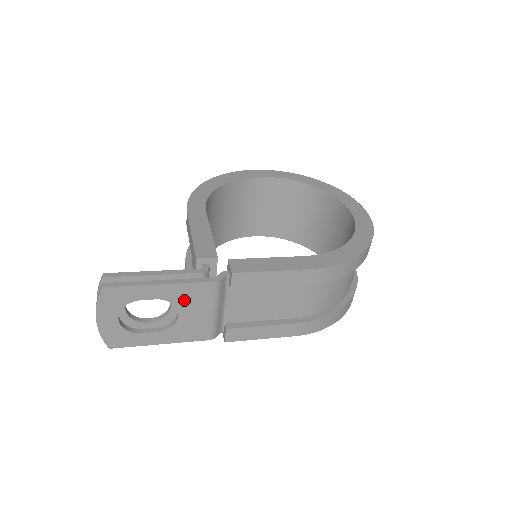
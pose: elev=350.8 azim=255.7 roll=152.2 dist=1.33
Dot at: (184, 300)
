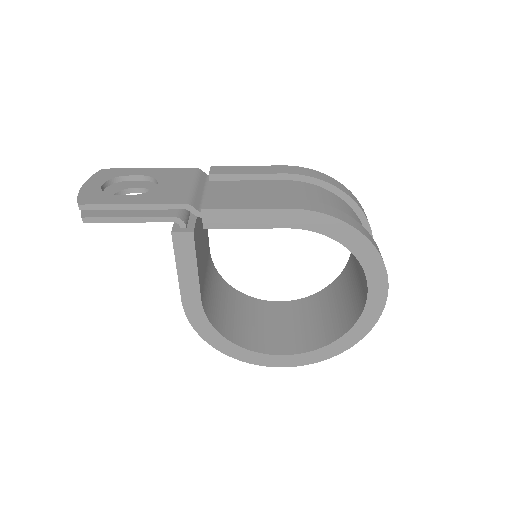
Dot at: (166, 177)
